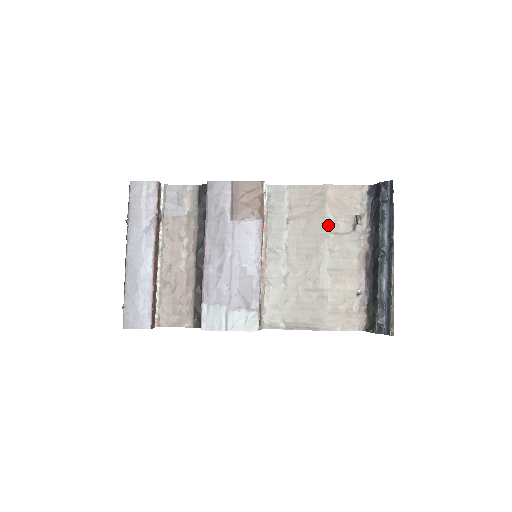
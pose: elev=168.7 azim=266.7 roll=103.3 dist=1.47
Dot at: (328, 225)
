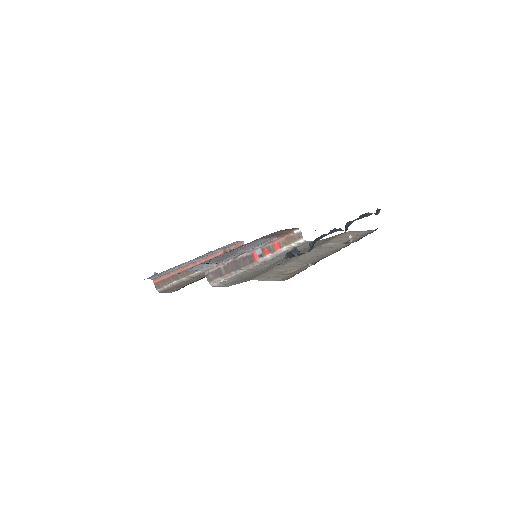
Dot at: (325, 243)
